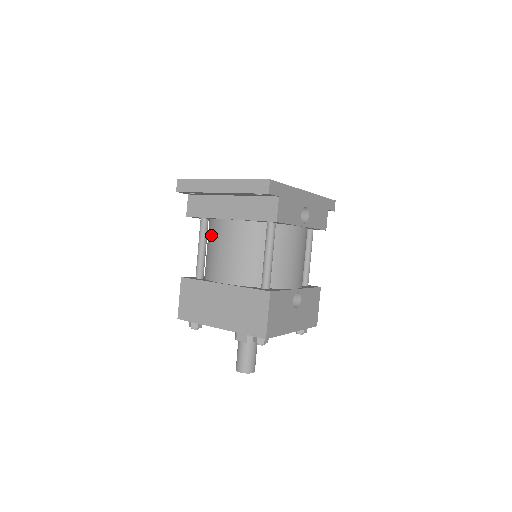
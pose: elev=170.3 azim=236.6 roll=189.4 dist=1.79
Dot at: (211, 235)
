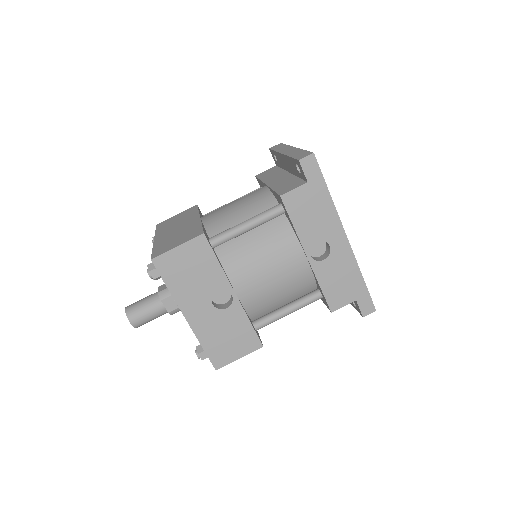
Dot at: occluded
